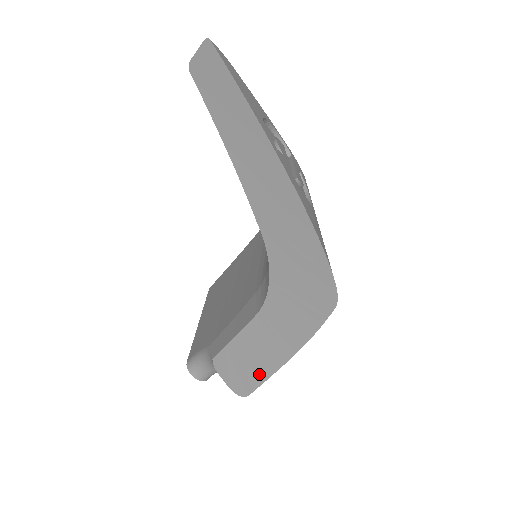
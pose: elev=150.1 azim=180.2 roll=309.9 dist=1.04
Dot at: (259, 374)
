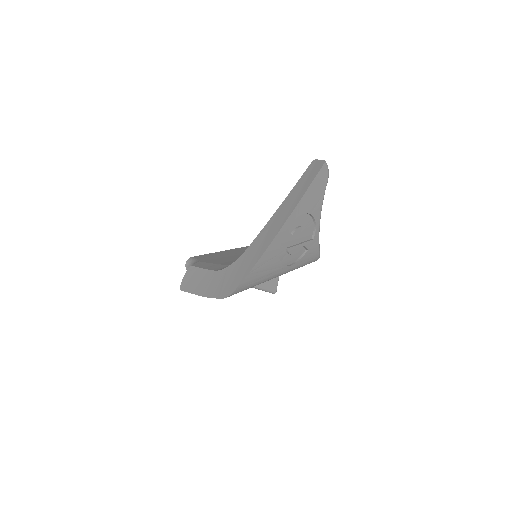
Dot at: (191, 288)
